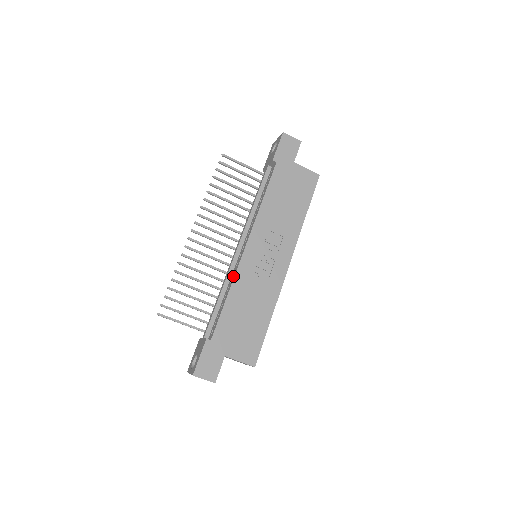
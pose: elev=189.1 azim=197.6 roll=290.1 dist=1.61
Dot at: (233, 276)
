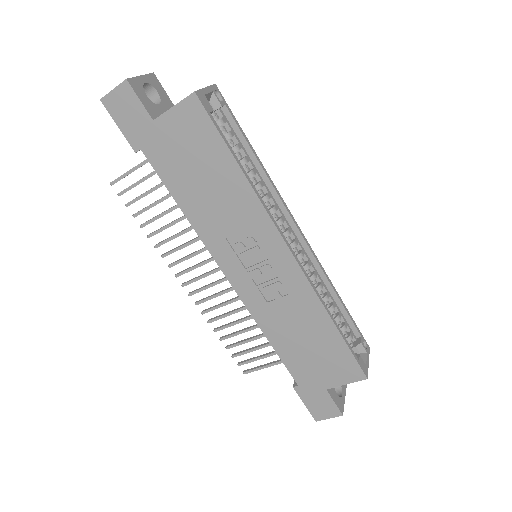
Dot at: (252, 313)
